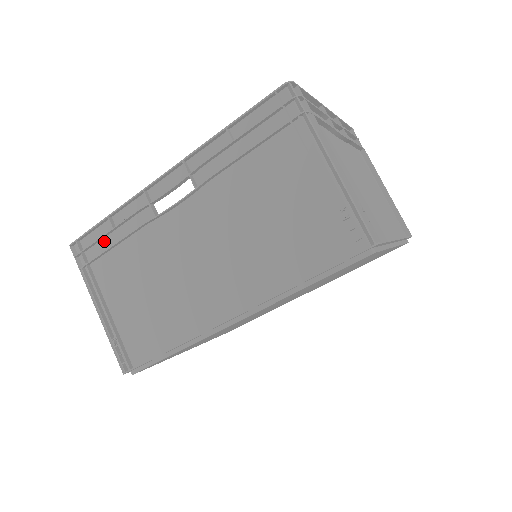
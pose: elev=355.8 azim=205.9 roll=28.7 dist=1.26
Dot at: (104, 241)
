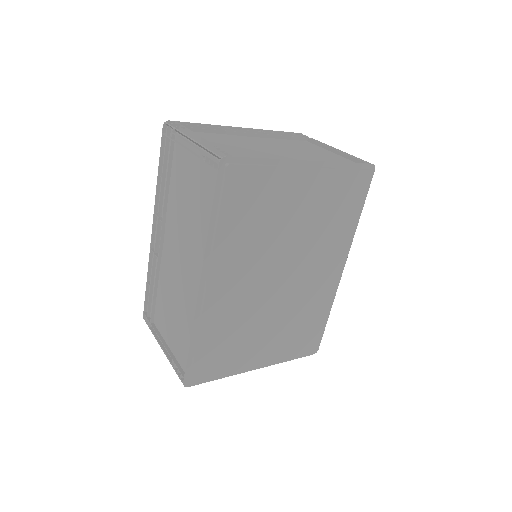
Dot at: (152, 300)
